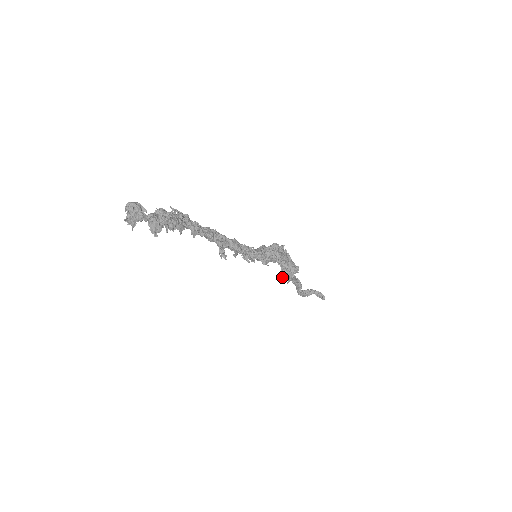
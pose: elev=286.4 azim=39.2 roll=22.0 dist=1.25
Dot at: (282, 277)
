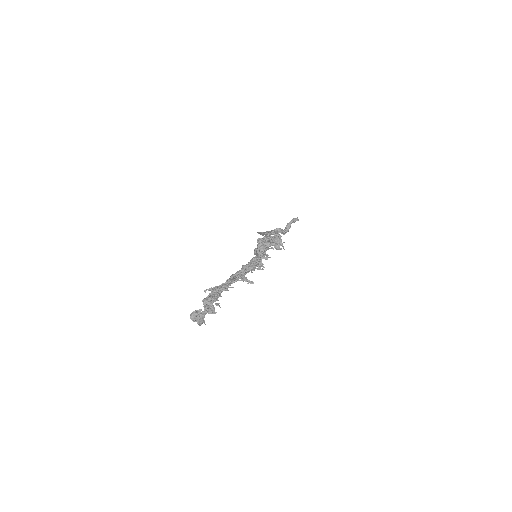
Dot at: occluded
